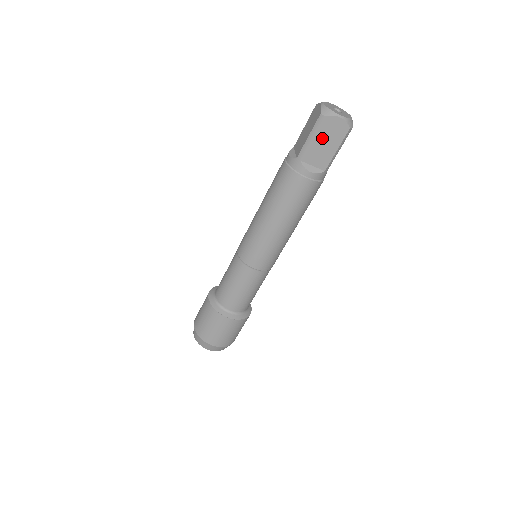
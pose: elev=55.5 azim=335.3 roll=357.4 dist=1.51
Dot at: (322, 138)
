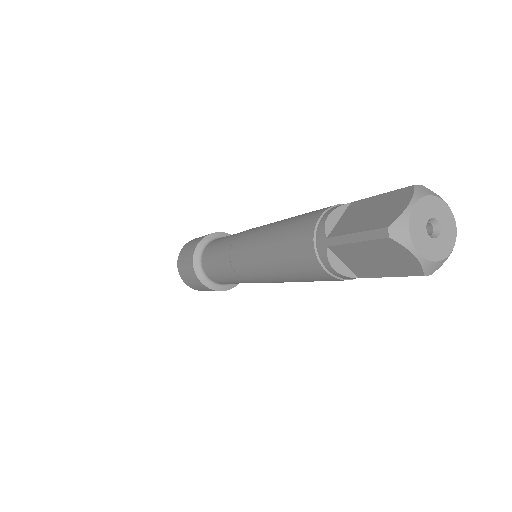
Dot at: (372, 252)
